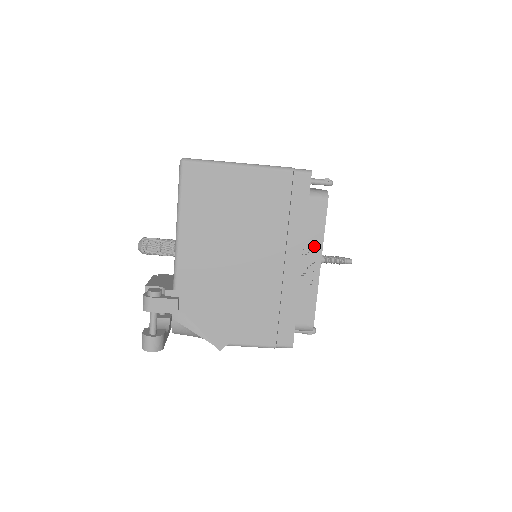
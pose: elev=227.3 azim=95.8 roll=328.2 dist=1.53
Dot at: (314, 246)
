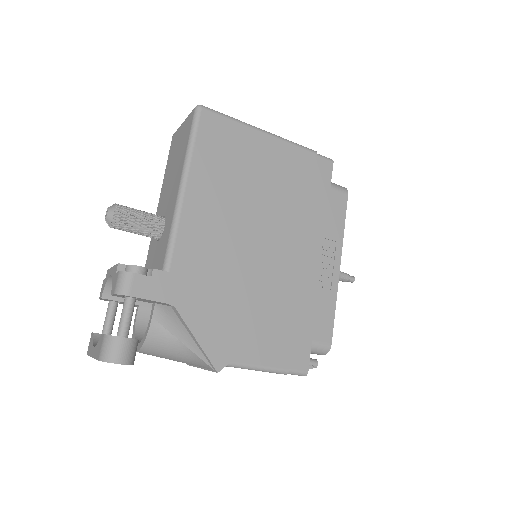
Dot at: (334, 243)
